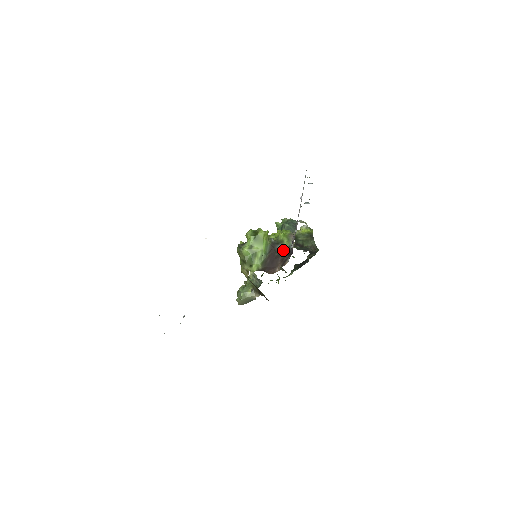
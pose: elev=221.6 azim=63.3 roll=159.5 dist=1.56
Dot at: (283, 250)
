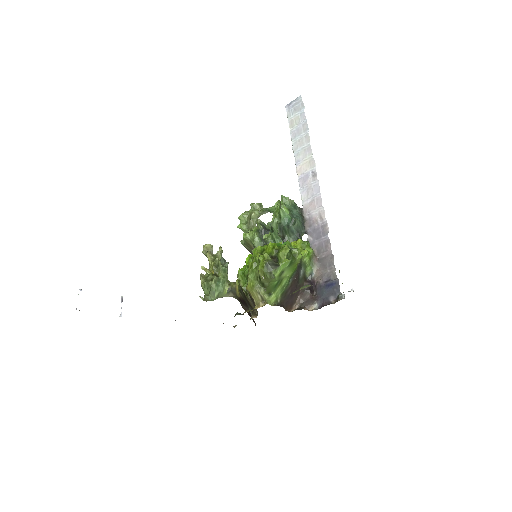
Dot at: (304, 278)
